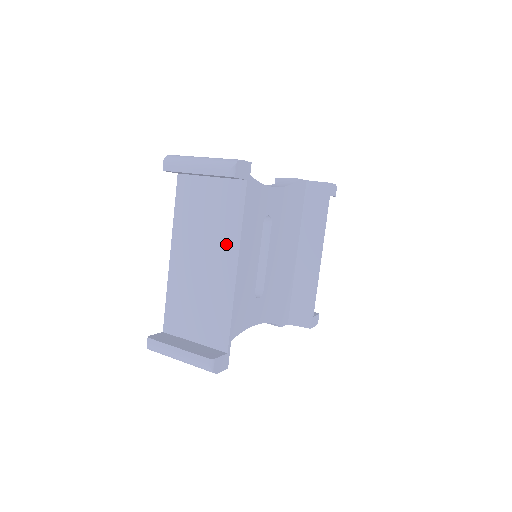
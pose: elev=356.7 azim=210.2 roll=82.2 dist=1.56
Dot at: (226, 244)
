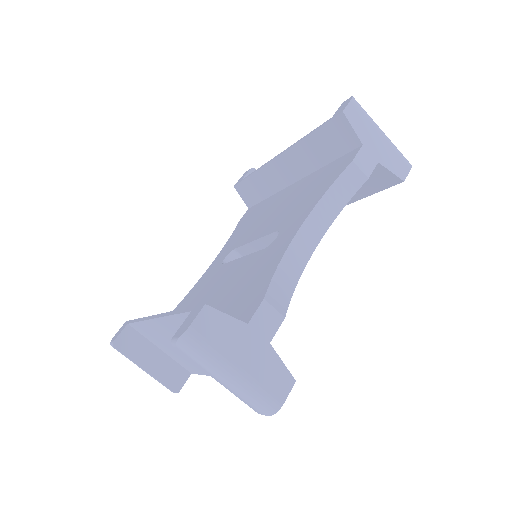
Dot at: occluded
